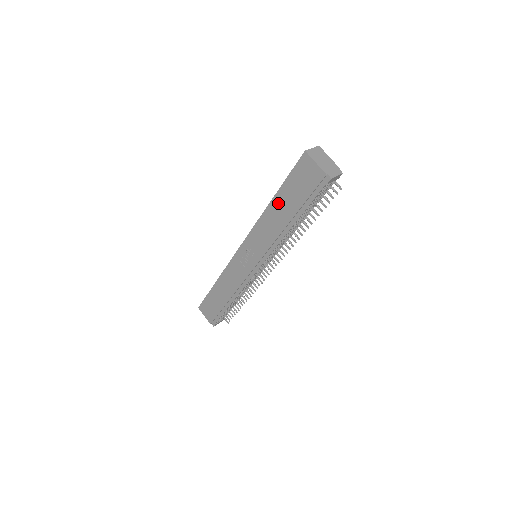
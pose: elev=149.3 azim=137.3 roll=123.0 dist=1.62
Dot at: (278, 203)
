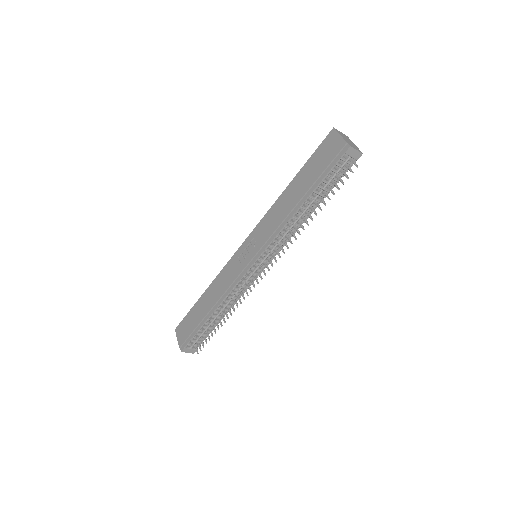
Dot at: (295, 184)
